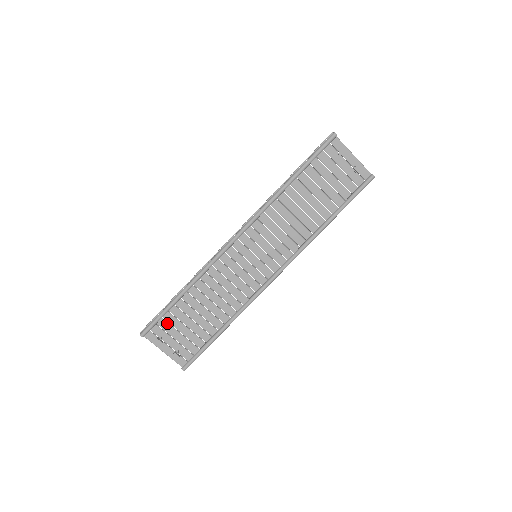
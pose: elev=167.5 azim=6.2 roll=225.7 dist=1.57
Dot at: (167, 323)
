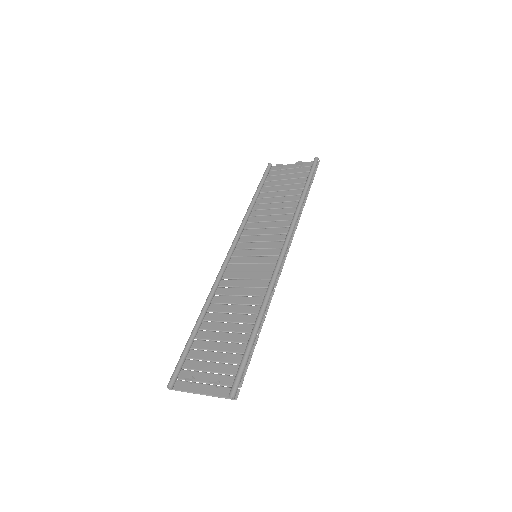
Dot at: (195, 361)
